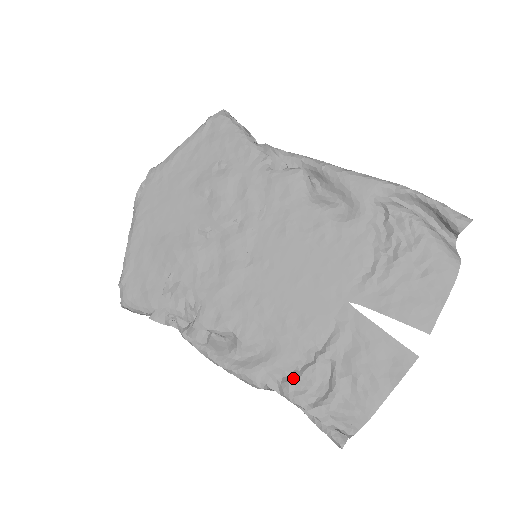
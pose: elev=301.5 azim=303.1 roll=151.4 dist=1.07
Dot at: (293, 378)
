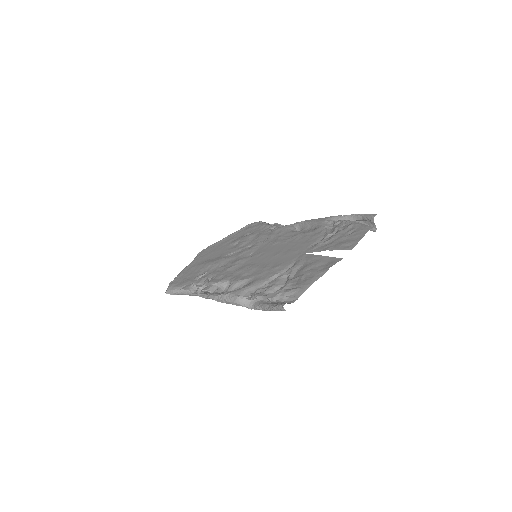
Dot at: (260, 287)
